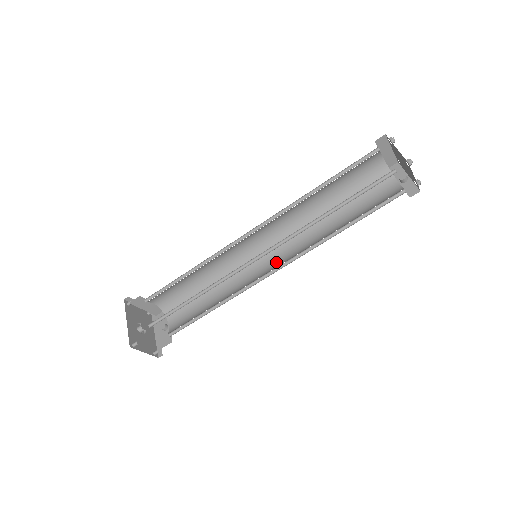
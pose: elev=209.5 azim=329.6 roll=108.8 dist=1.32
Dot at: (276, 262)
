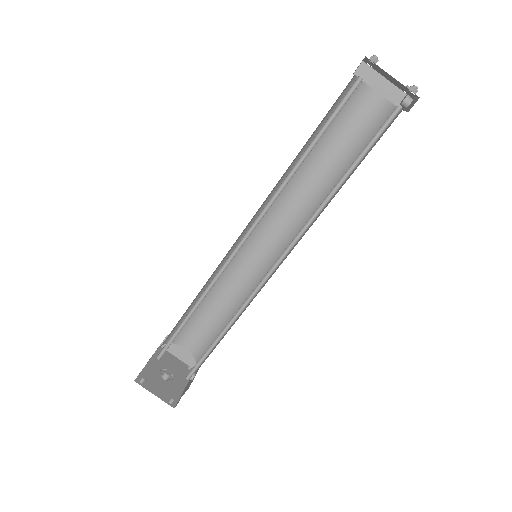
Dot at: (282, 262)
